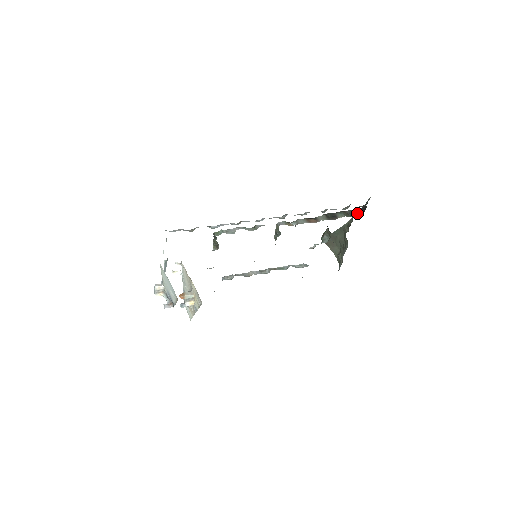
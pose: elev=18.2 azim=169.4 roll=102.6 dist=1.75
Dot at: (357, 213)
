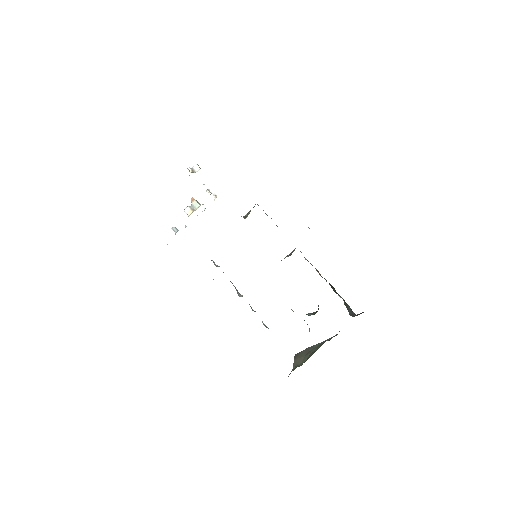
Dot at: (353, 314)
